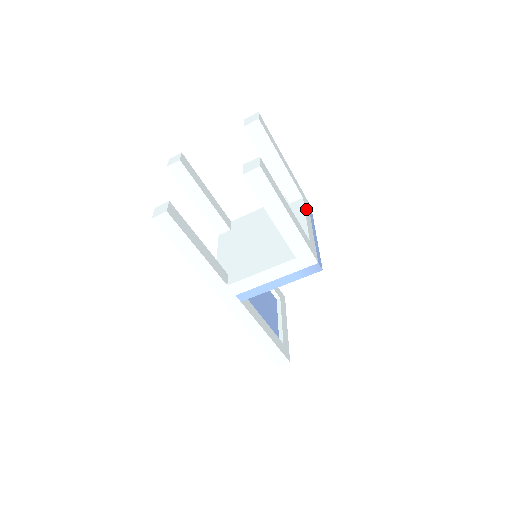
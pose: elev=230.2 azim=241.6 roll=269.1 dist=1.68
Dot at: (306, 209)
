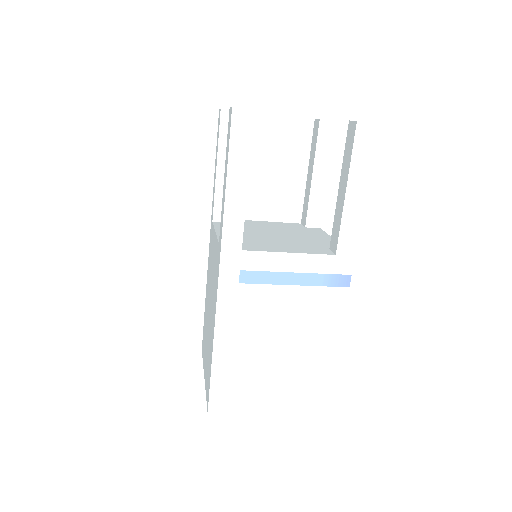
Dot at: occluded
